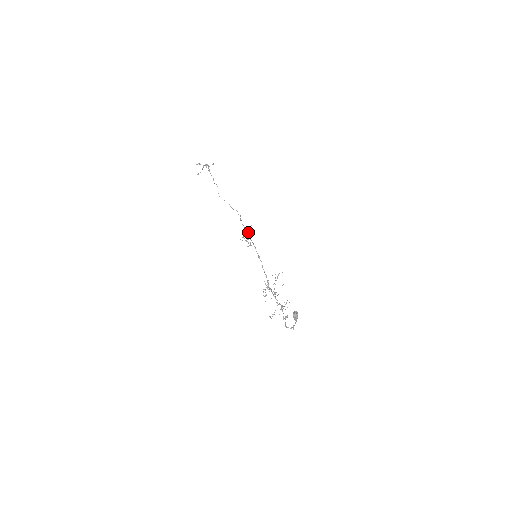
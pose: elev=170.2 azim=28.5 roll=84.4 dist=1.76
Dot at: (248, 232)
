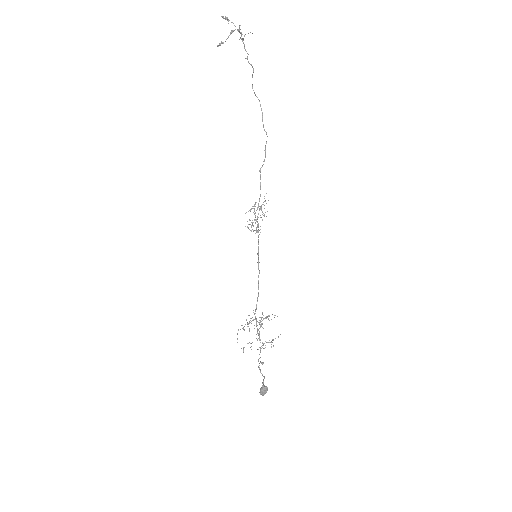
Dot at: (260, 206)
